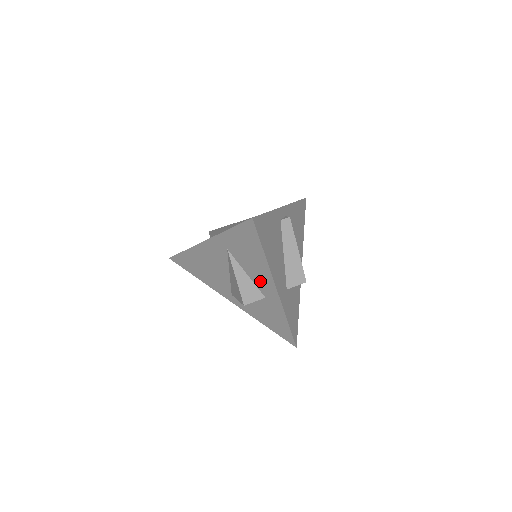
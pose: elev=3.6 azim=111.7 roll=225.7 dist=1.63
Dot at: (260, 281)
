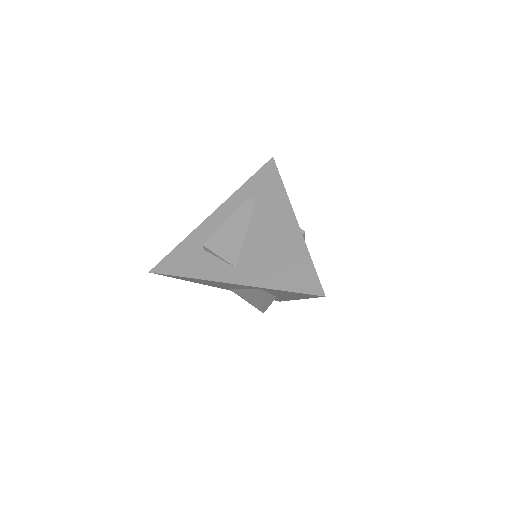
Dot at: (283, 296)
